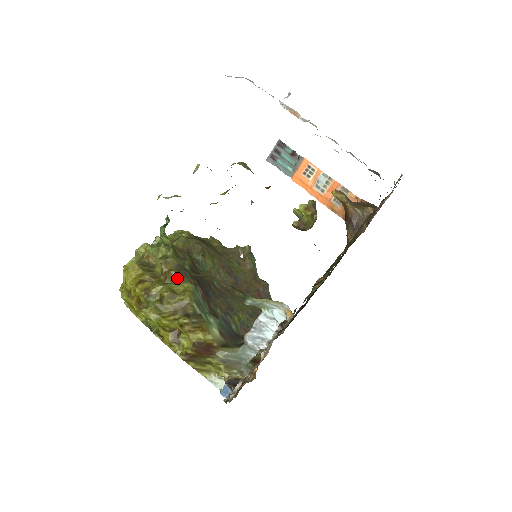
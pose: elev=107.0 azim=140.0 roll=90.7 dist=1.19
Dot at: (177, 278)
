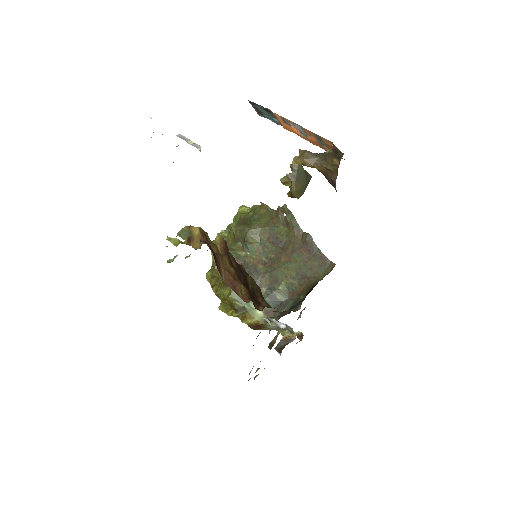
Dot at: (223, 285)
